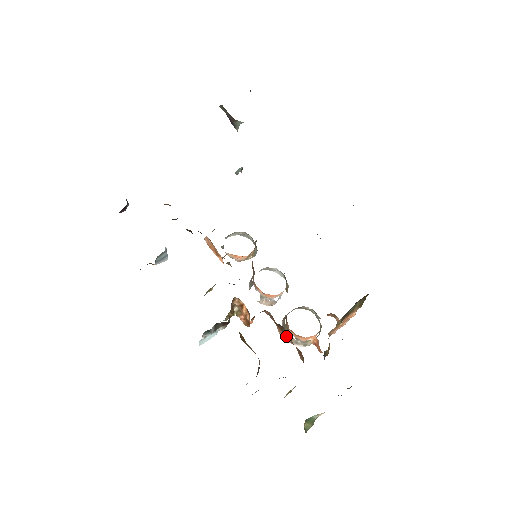
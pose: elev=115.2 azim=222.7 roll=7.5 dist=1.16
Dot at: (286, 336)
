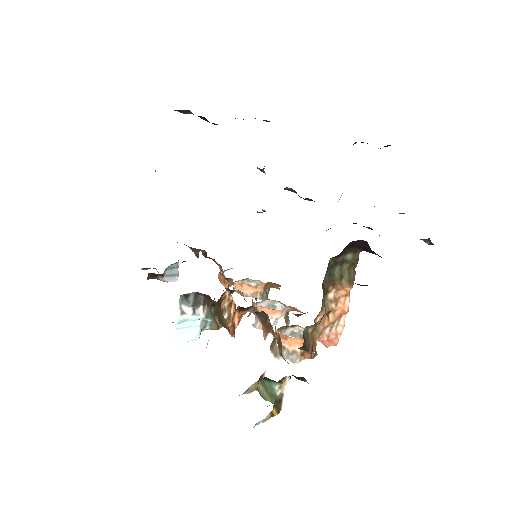
Dot at: (269, 331)
